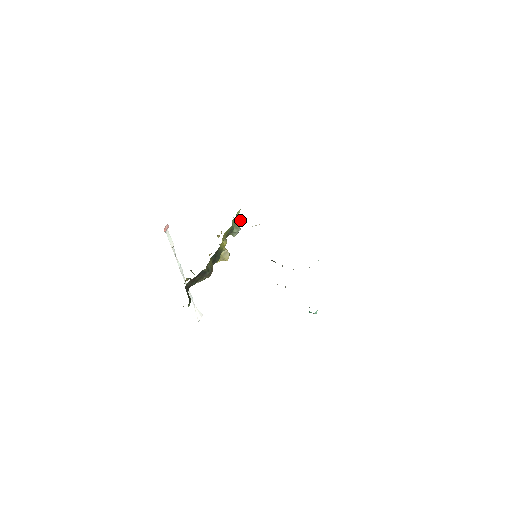
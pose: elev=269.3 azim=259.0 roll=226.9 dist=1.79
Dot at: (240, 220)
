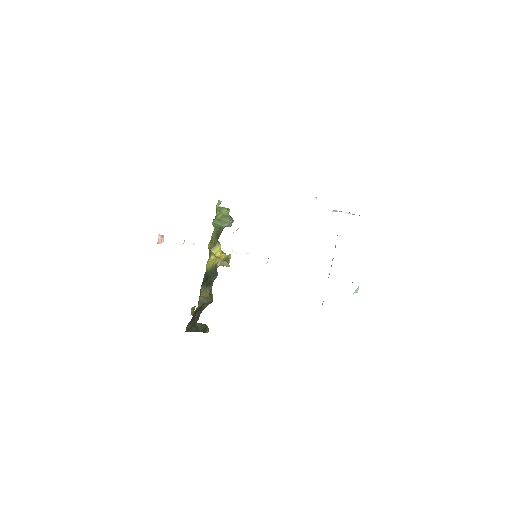
Dot at: (226, 209)
